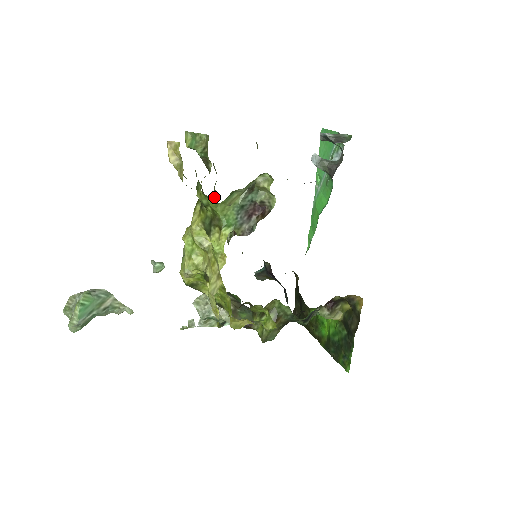
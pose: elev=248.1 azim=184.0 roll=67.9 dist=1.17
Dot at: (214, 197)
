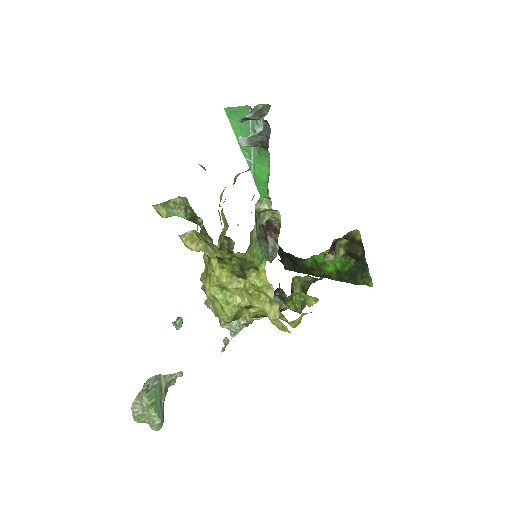
Dot at: (208, 240)
